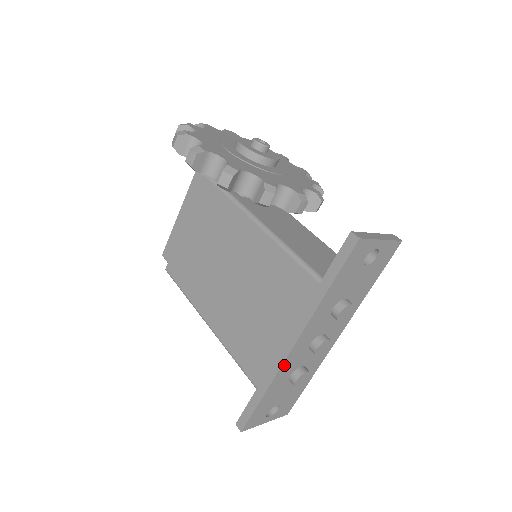
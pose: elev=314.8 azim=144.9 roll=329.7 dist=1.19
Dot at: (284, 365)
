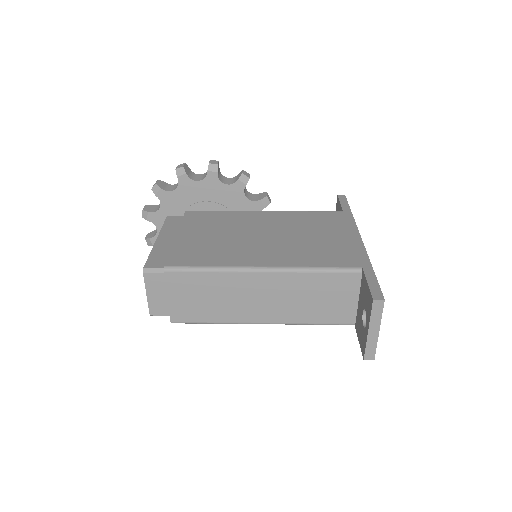
Dot at: occluded
